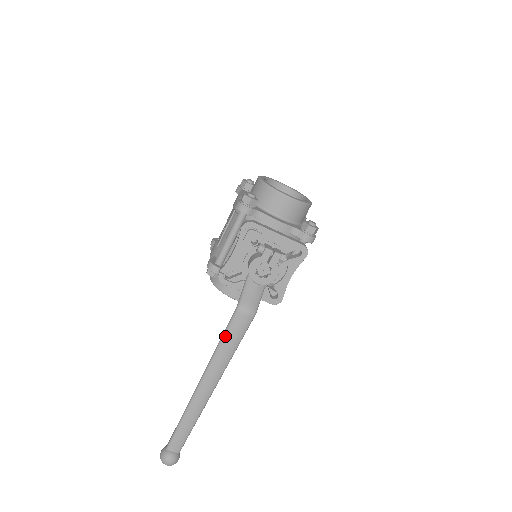
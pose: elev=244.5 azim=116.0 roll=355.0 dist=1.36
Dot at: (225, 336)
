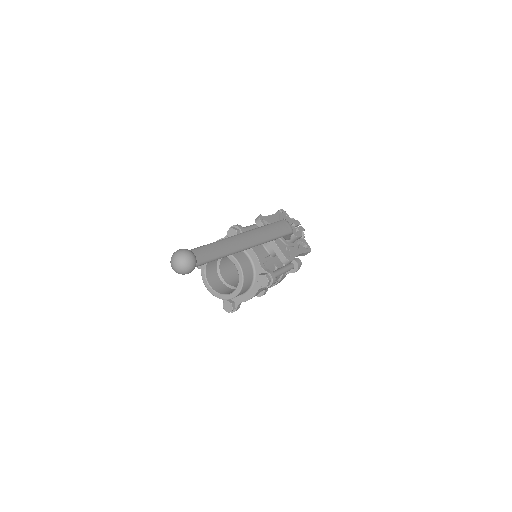
Dot at: (273, 224)
